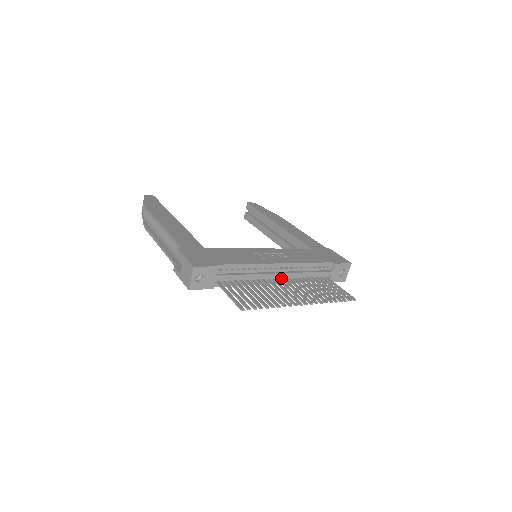
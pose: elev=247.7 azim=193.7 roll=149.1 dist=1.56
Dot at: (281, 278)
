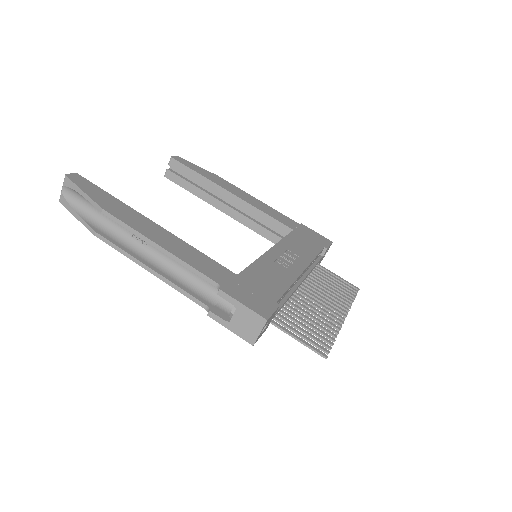
Dot at: occluded
